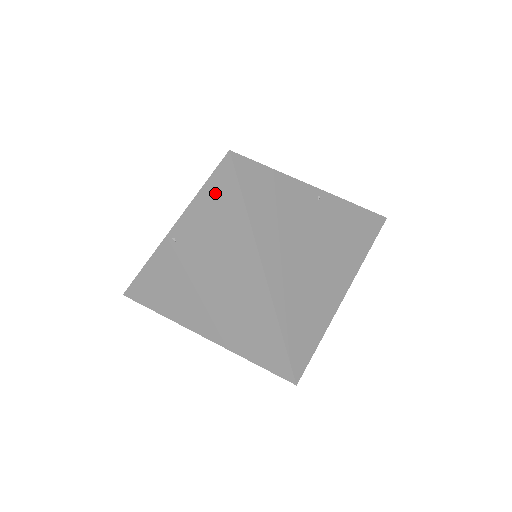
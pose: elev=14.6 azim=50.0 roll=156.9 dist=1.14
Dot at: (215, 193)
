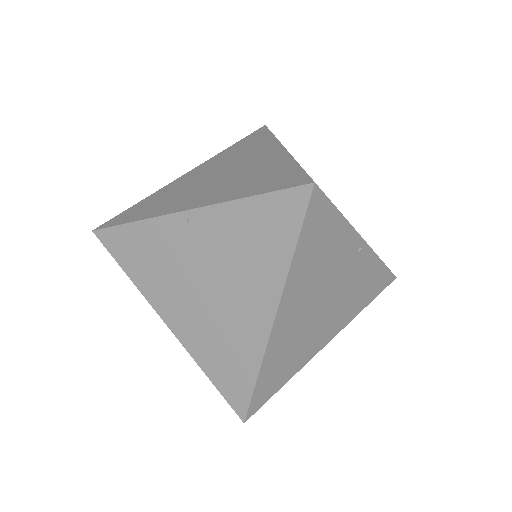
Dot at: (268, 212)
